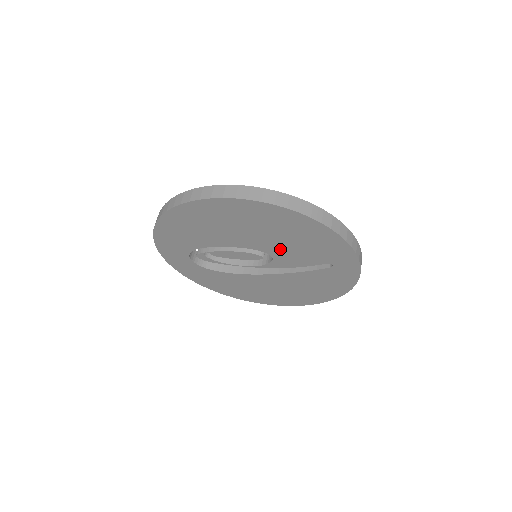
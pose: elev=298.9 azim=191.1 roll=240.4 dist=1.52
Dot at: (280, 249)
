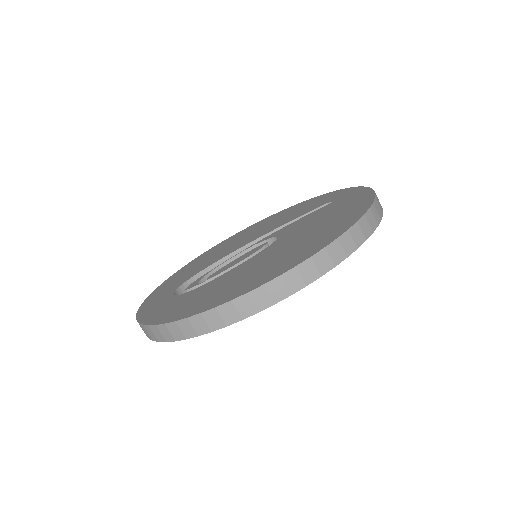
Dot at: occluded
